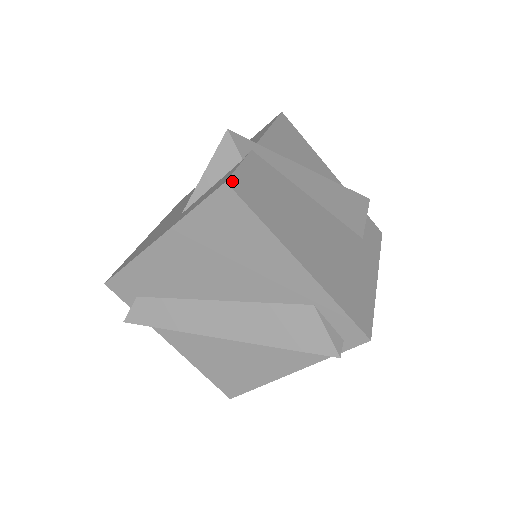
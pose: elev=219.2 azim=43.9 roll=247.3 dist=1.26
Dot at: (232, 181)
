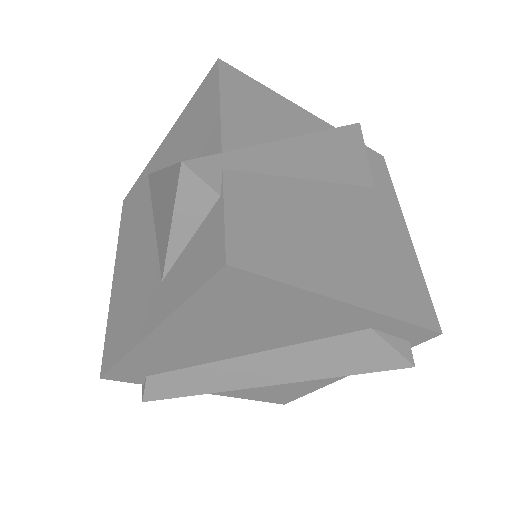
Dot at: (231, 254)
